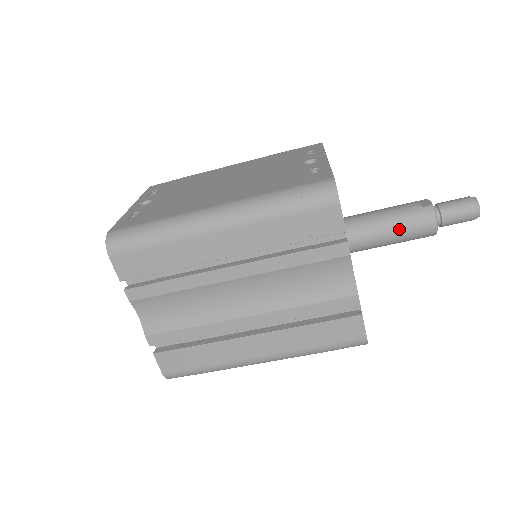
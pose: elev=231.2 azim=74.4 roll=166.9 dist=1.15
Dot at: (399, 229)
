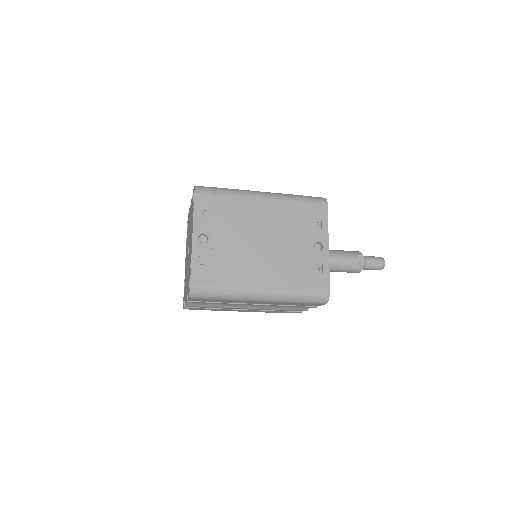
Dot at: (341, 271)
